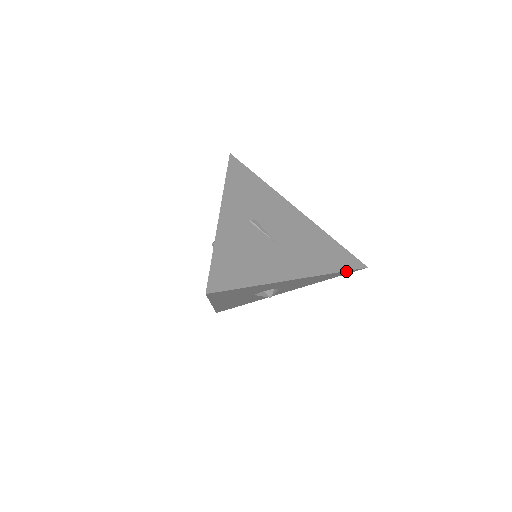
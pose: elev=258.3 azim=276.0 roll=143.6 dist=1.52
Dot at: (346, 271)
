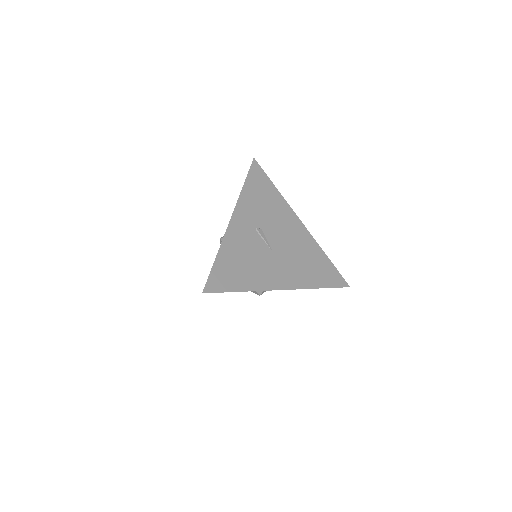
Dot at: (329, 287)
